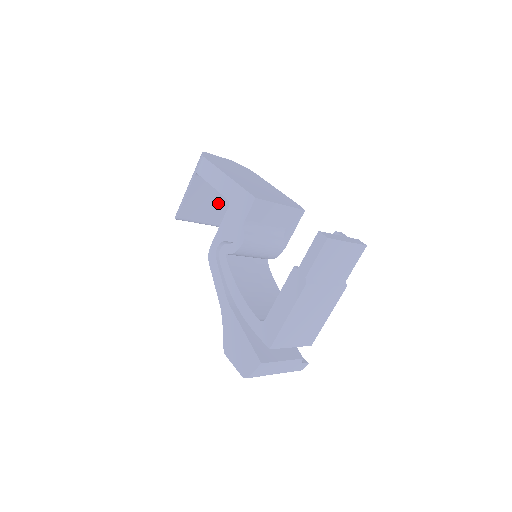
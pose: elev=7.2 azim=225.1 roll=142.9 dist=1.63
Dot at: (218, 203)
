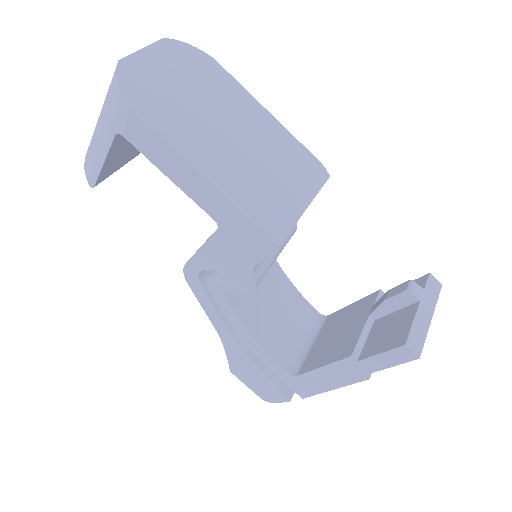
Dot at: occluded
